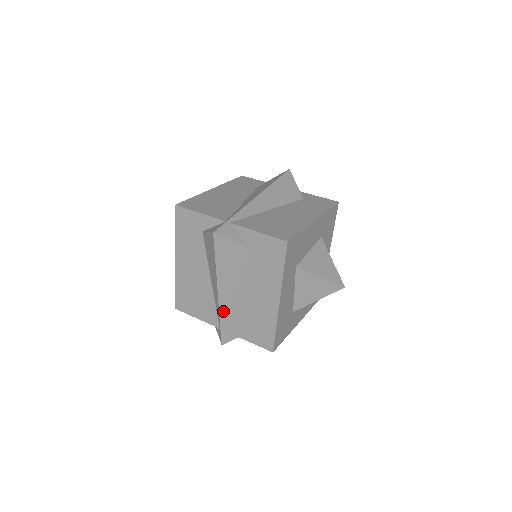
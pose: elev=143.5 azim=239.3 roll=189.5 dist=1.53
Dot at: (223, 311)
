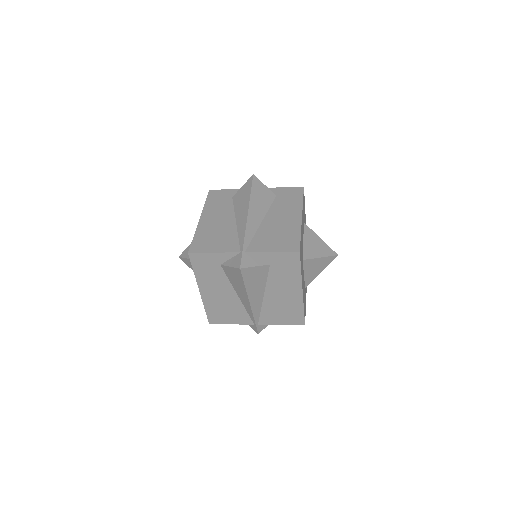
Dot at: (256, 313)
